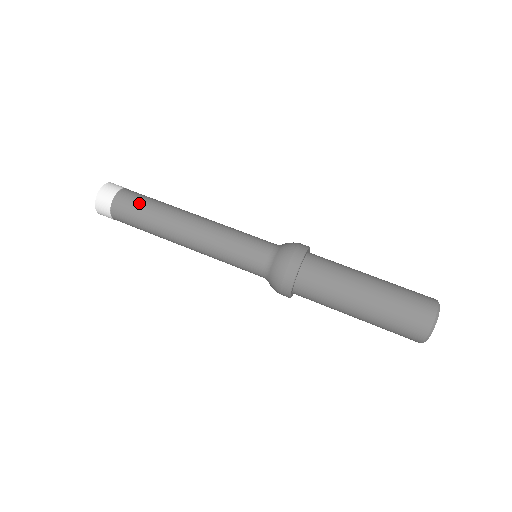
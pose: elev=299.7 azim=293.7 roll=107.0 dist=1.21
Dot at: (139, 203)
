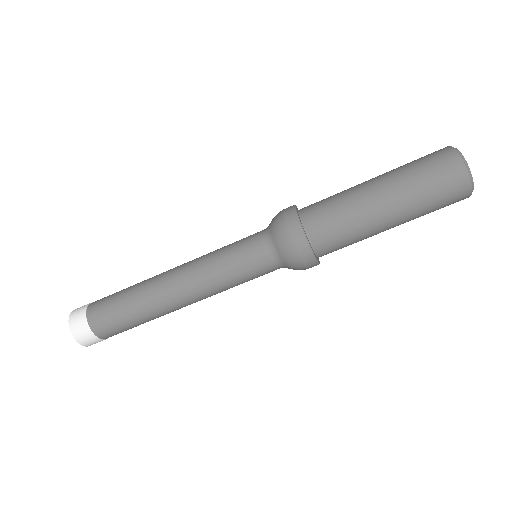
Dot at: (113, 306)
